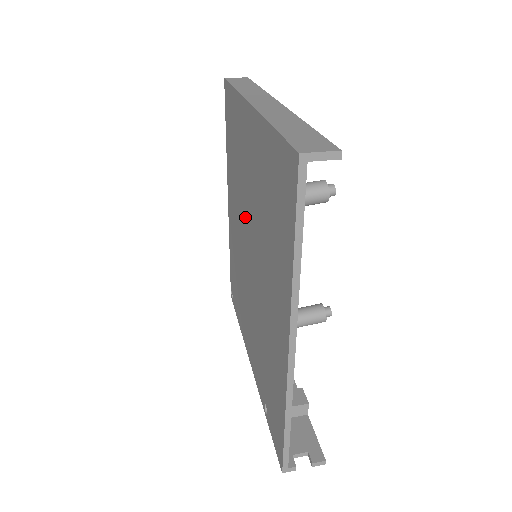
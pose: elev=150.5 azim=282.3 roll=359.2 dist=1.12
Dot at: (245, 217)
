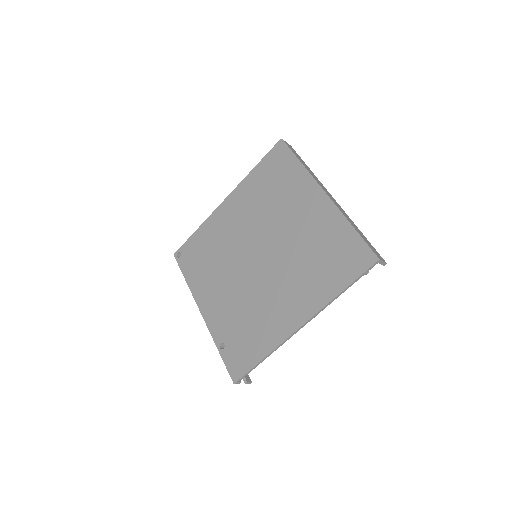
Dot at: (265, 233)
